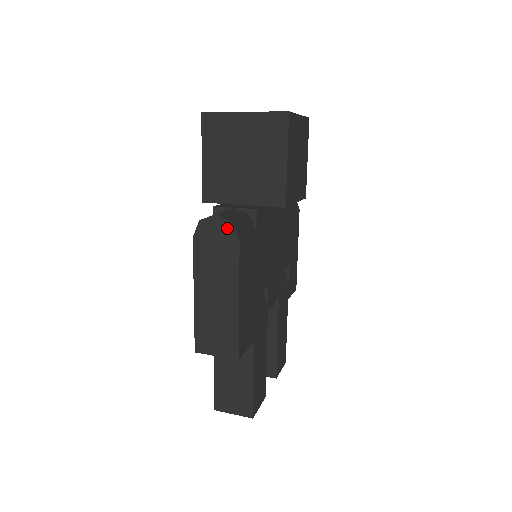
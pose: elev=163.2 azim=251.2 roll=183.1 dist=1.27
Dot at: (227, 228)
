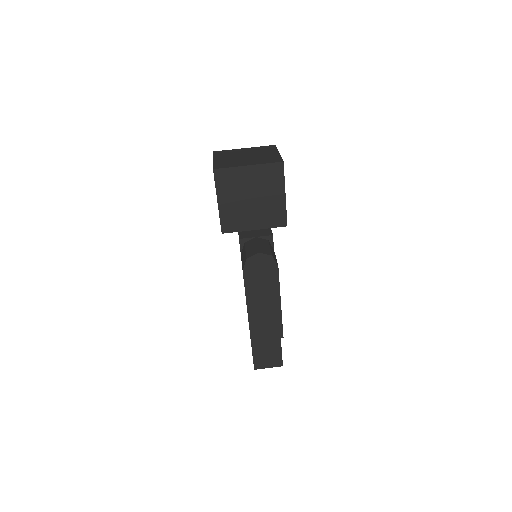
Dot at: (268, 260)
